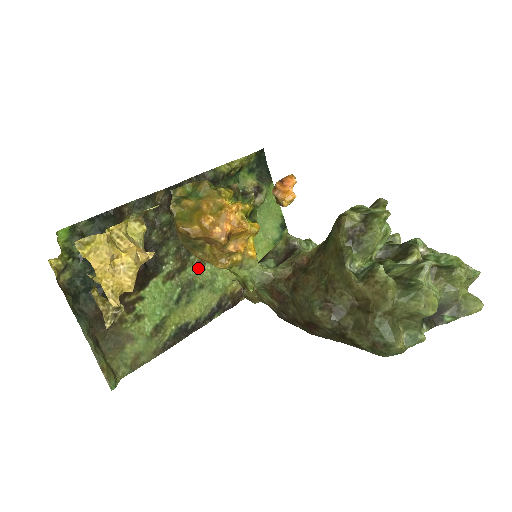
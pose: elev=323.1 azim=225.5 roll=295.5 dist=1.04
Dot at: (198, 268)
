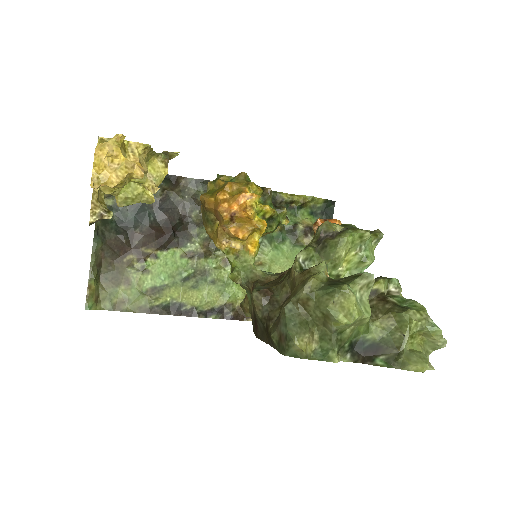
Dot at: (219, 265)
